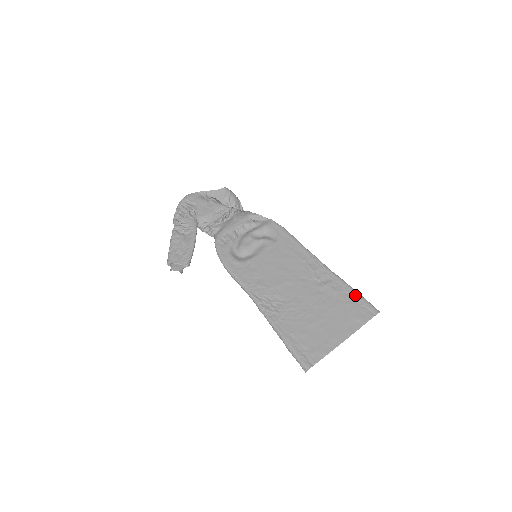
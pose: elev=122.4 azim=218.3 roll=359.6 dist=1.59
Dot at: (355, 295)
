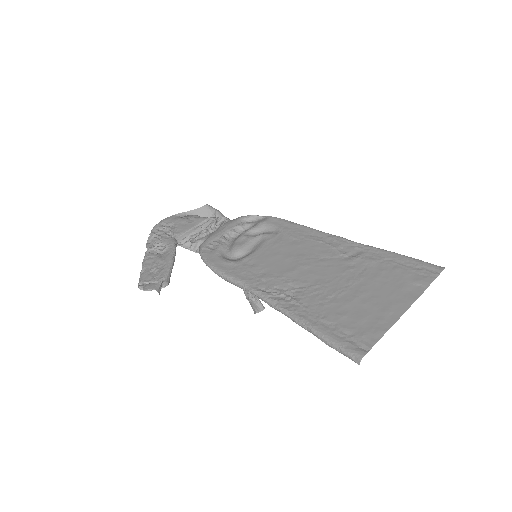
Dot at: (402, 258)
